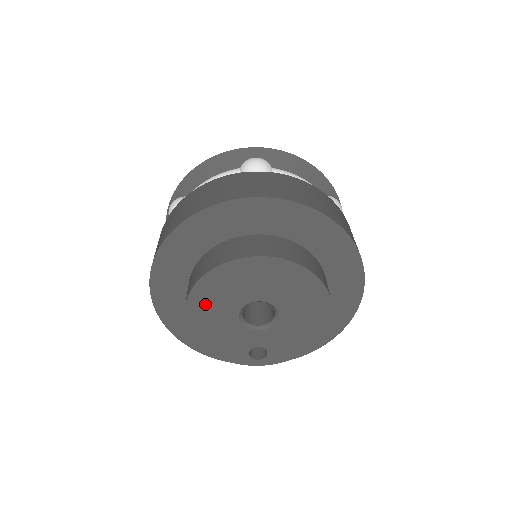
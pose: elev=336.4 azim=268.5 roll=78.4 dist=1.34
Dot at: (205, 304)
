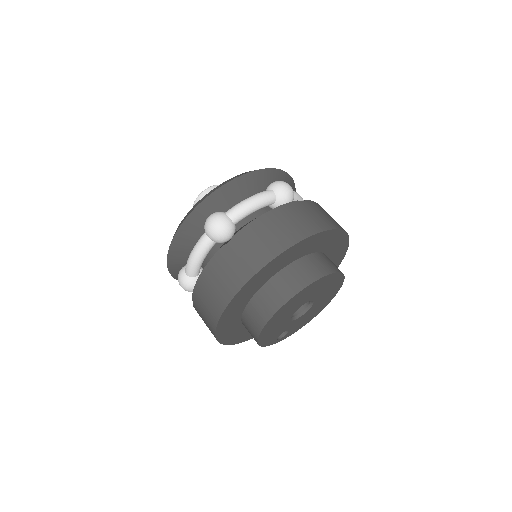
Dot at: (283, 312)
